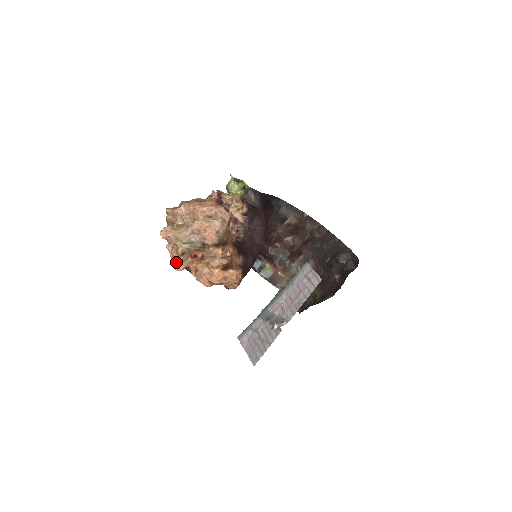
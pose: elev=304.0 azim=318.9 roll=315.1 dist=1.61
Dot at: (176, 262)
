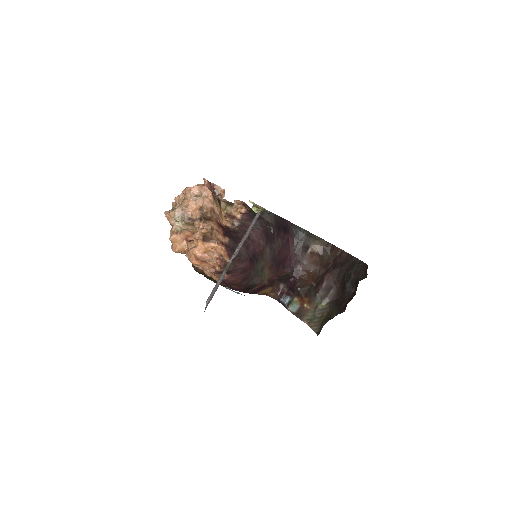
Dot at: (172, 243)
